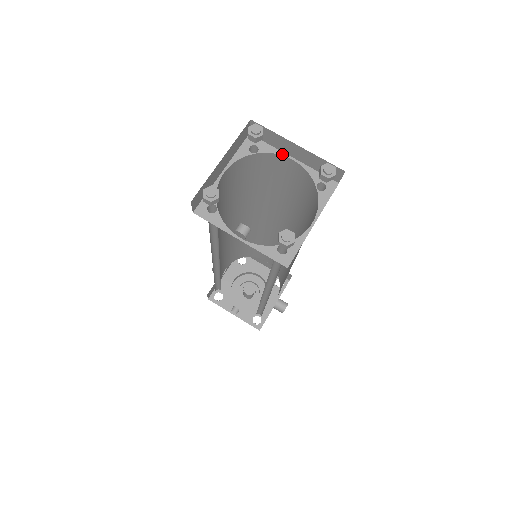
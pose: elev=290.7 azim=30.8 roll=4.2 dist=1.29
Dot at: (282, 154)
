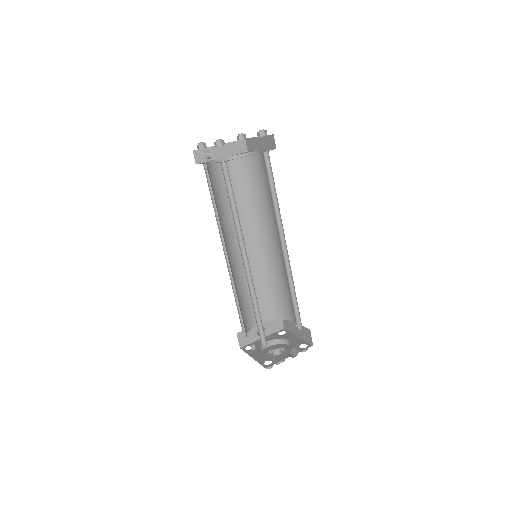
Dot at: (257, 151)
